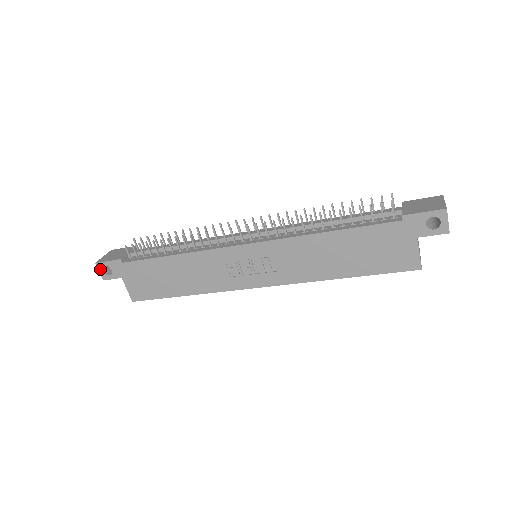
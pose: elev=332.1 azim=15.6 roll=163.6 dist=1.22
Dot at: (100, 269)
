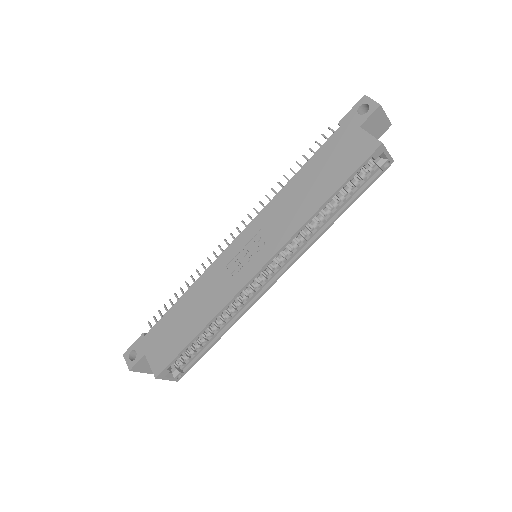
Dot at: (127, 358)
